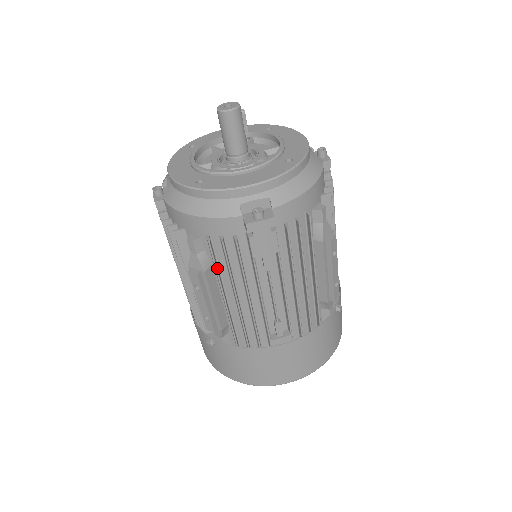
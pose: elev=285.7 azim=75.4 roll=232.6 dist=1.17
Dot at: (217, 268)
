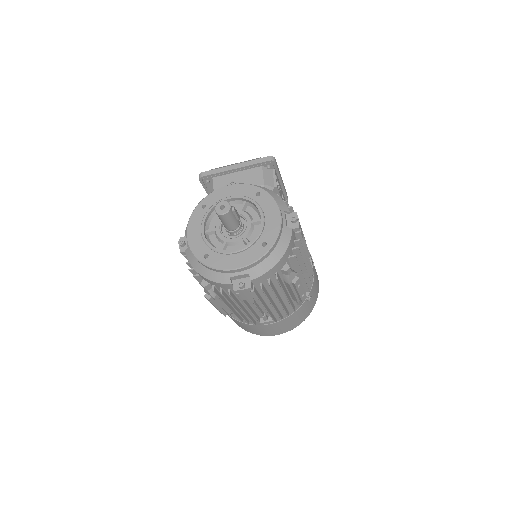
Dot at: (221, 297)
